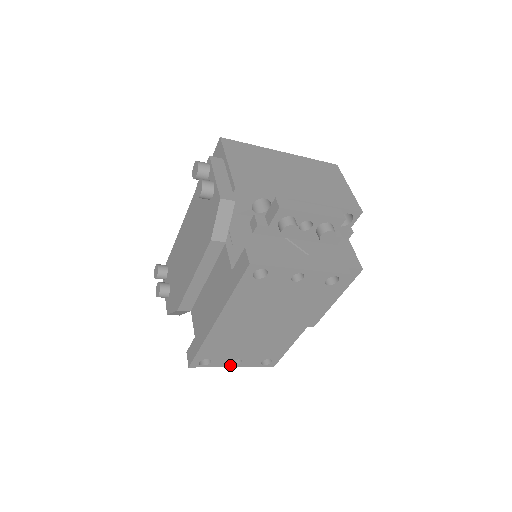
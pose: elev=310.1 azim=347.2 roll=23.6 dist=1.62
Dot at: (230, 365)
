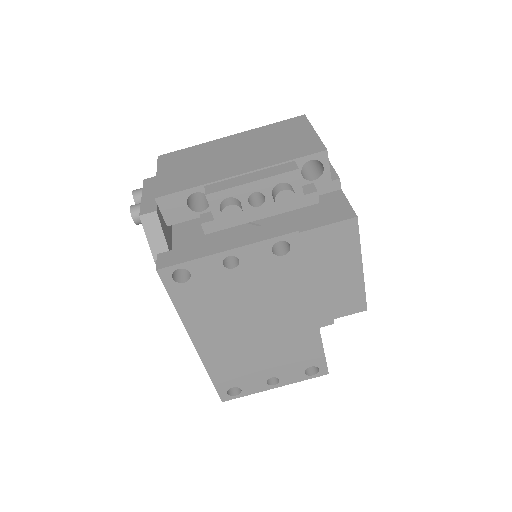
Dot at: (269, 387)
